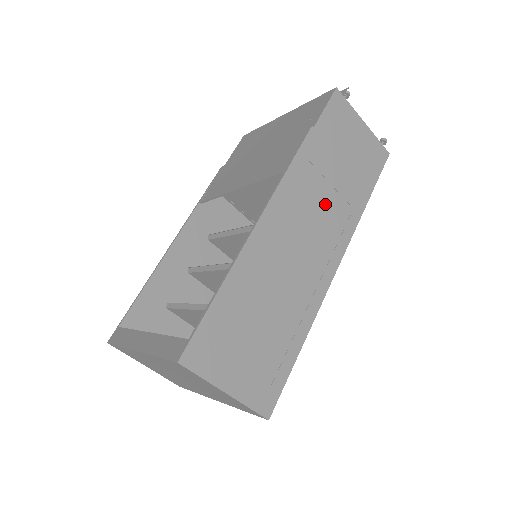
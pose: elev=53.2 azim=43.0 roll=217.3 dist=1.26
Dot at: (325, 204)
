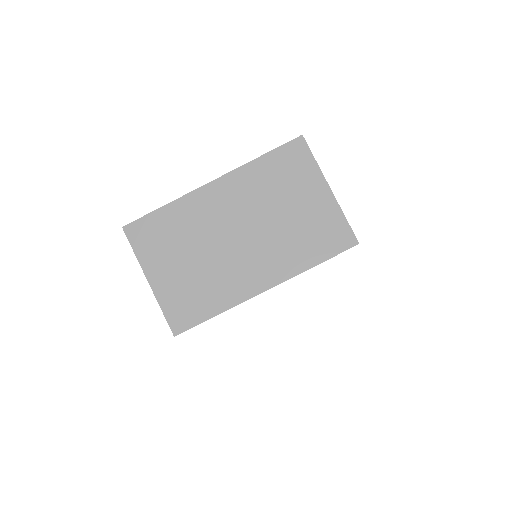
Dot at: occluded
